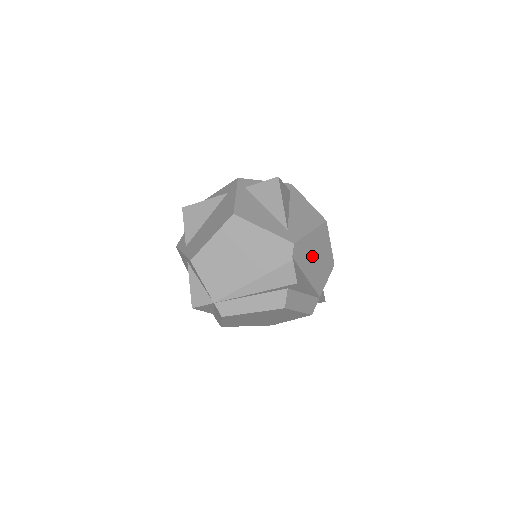
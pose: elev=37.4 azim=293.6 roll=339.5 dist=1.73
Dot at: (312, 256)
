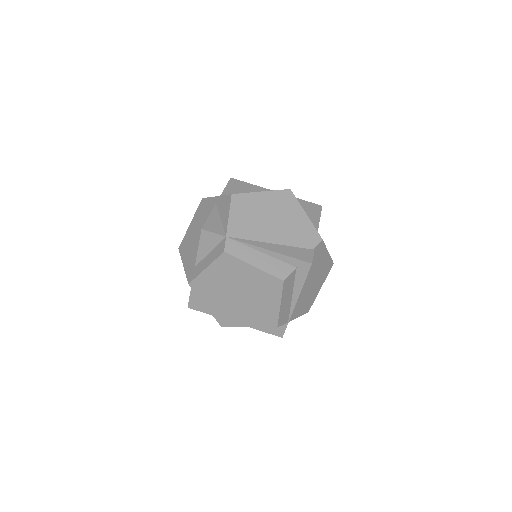
Dot at: (314, 273)
